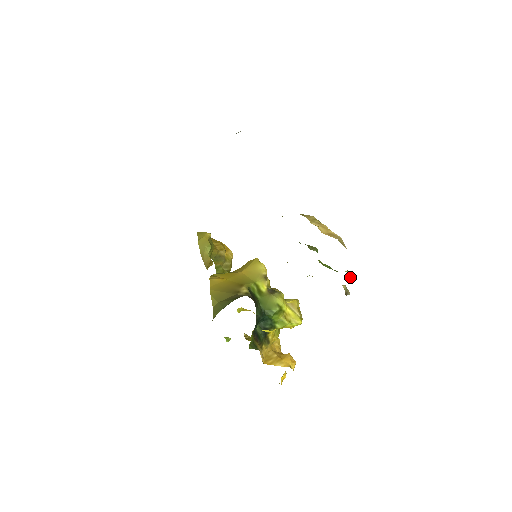
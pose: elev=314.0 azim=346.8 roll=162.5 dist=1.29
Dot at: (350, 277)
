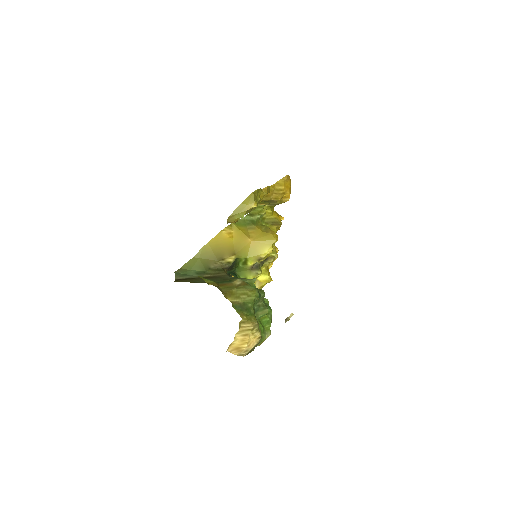
Dot at: occluded
